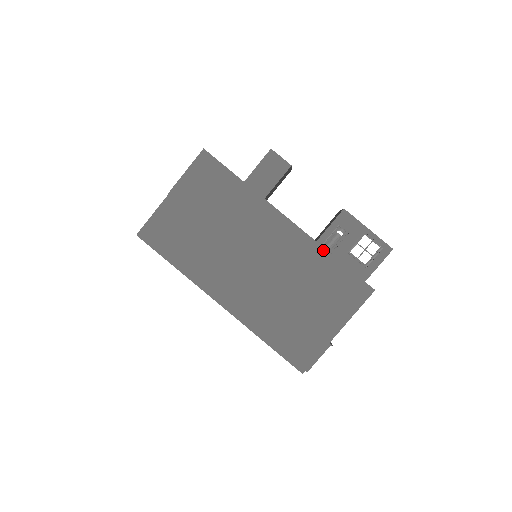
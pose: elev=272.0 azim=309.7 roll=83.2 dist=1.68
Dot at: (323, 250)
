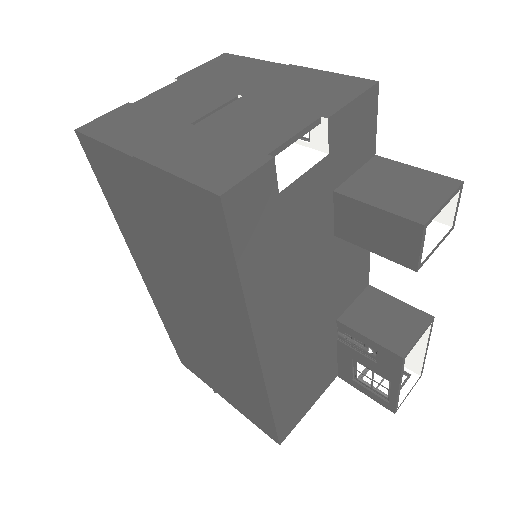
Dot at: (266, 399)
